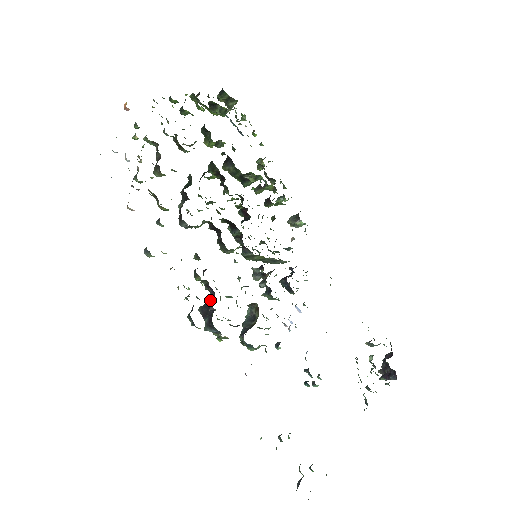
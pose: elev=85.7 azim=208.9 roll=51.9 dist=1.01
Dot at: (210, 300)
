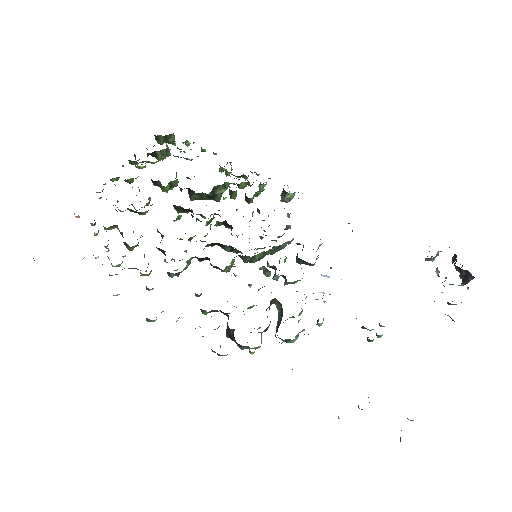
Dot at: (227, 324)
